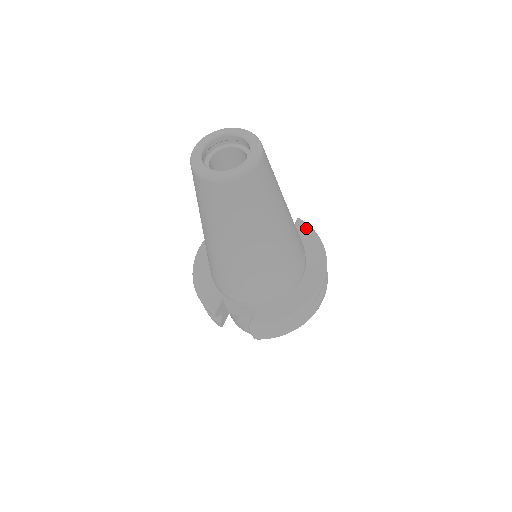
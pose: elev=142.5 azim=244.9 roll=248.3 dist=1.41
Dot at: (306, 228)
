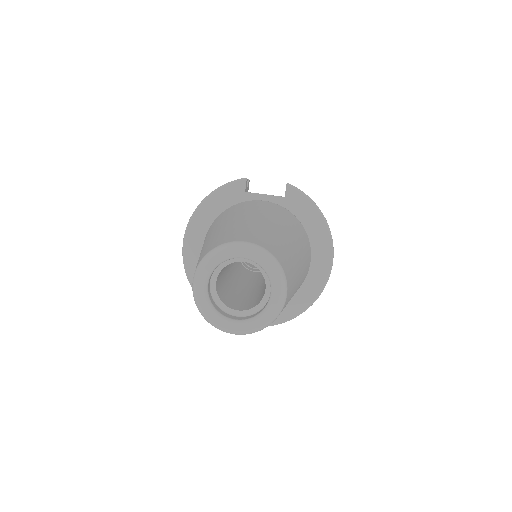
Dot at: (300, 198)
